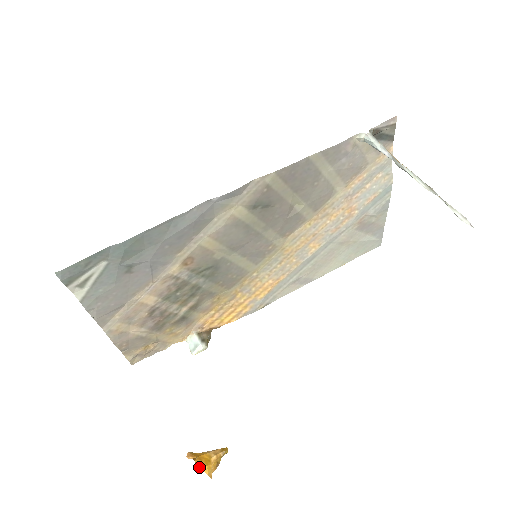
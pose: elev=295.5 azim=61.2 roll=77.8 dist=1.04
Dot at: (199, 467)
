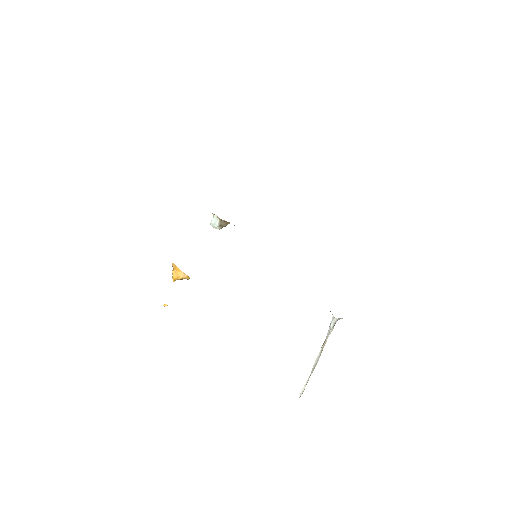
Dot at: occluded
